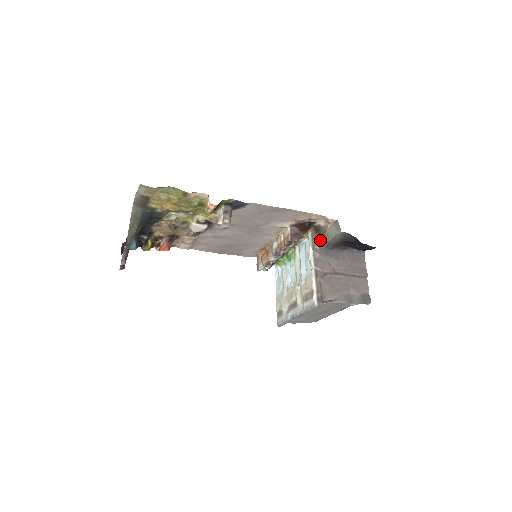
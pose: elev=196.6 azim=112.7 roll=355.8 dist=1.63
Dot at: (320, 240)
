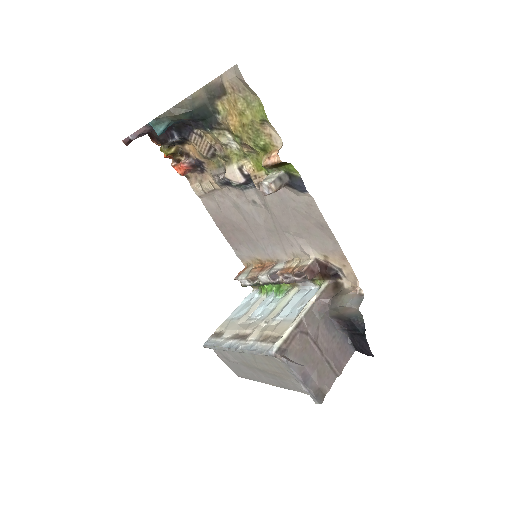
Dot at: (331, 297)
